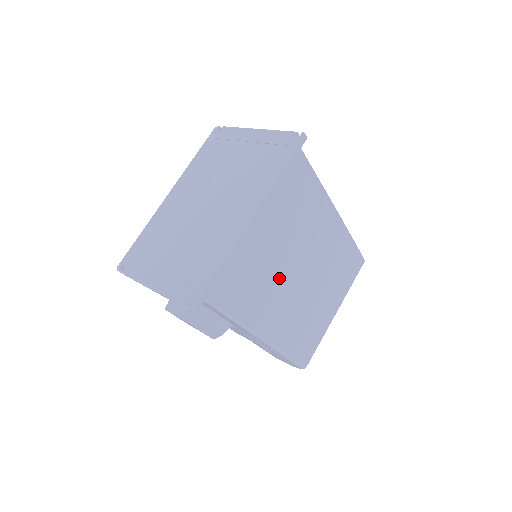
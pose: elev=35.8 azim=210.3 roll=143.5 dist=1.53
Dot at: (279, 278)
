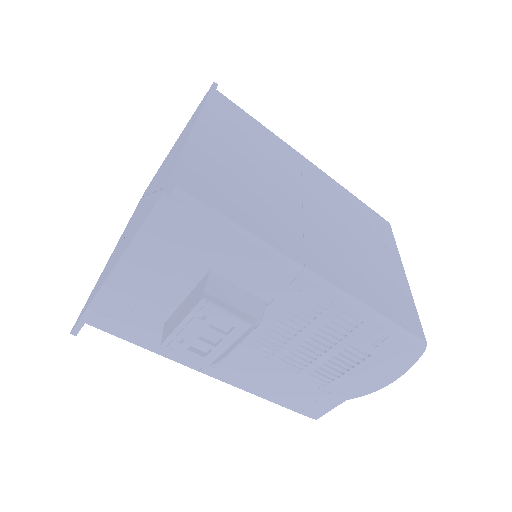
Dot at: (281, 201)
